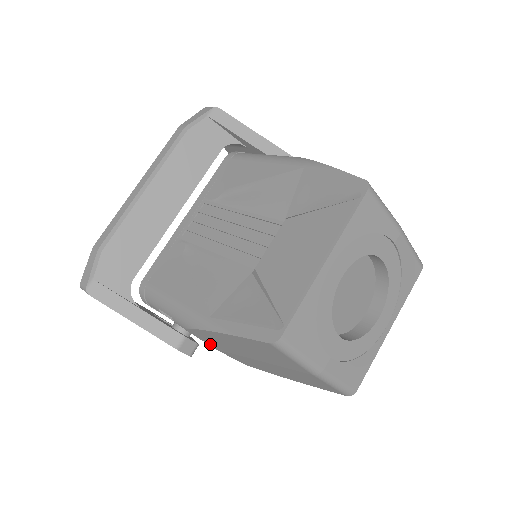
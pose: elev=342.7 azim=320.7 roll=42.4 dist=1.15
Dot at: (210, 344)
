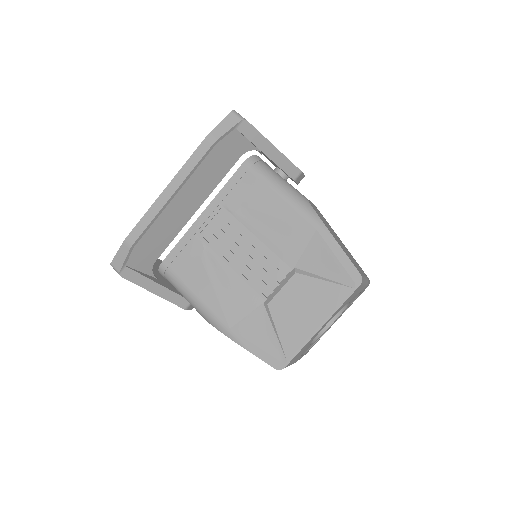
Dot at: occluded
